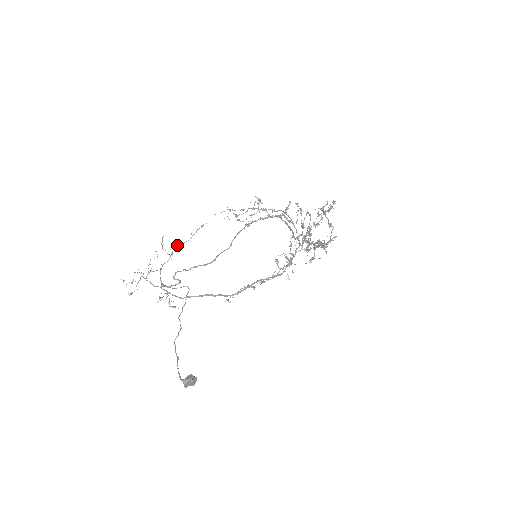
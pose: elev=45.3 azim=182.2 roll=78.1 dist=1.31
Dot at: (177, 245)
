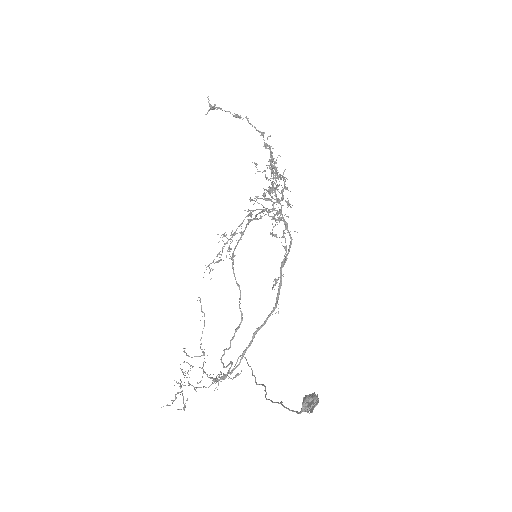
Dot at: occluded
